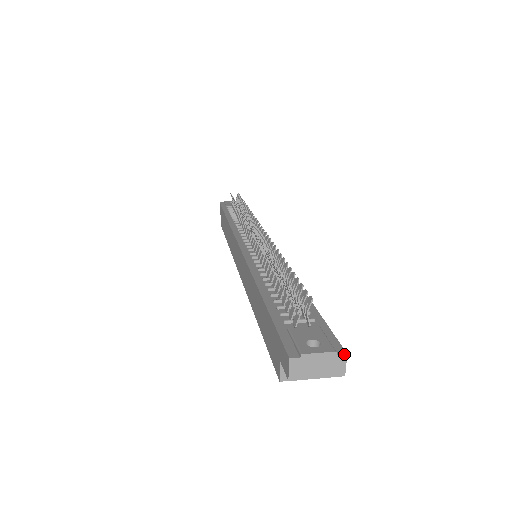
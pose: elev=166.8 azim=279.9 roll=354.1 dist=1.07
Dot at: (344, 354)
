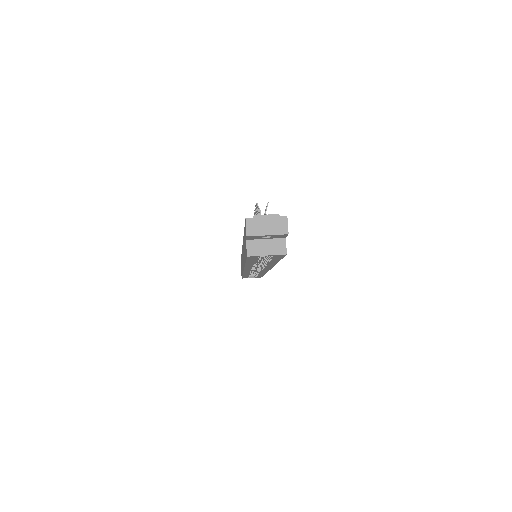
Dot at: (285, 216)
